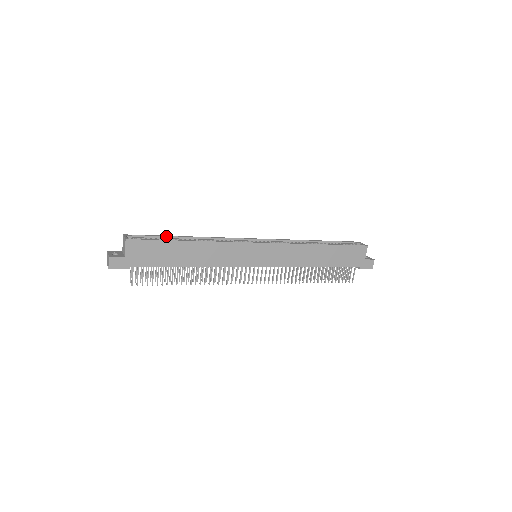
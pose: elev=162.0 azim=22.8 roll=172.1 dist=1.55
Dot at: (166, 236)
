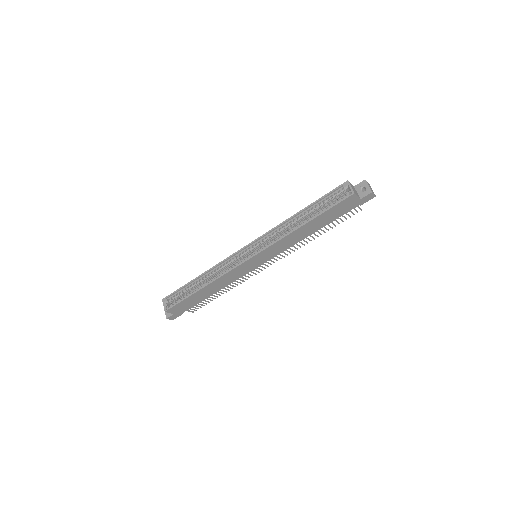
Dot at: (185, 286)
